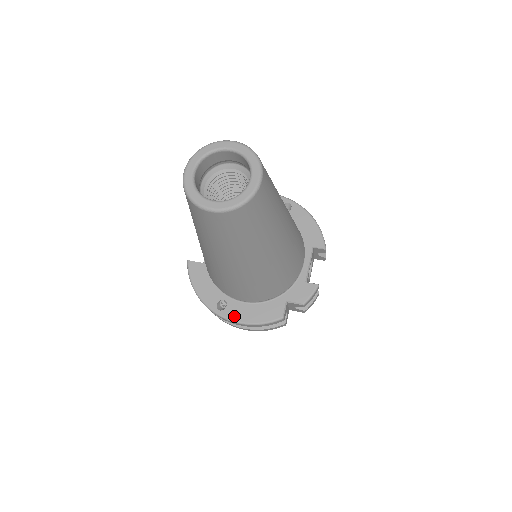
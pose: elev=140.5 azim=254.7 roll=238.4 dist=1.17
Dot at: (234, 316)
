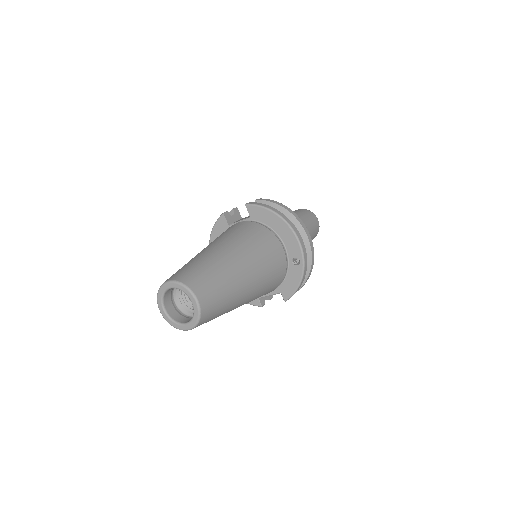
Dot at: occluded
